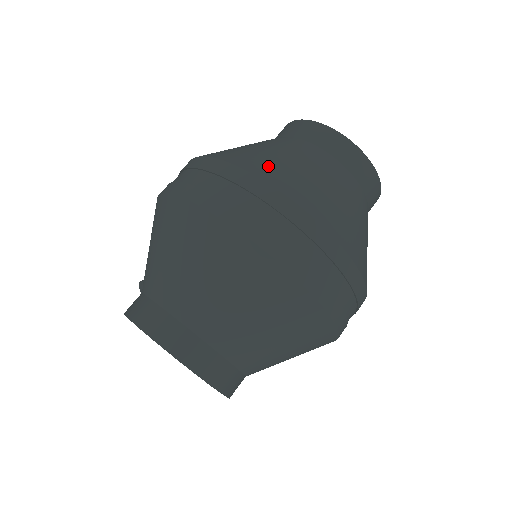
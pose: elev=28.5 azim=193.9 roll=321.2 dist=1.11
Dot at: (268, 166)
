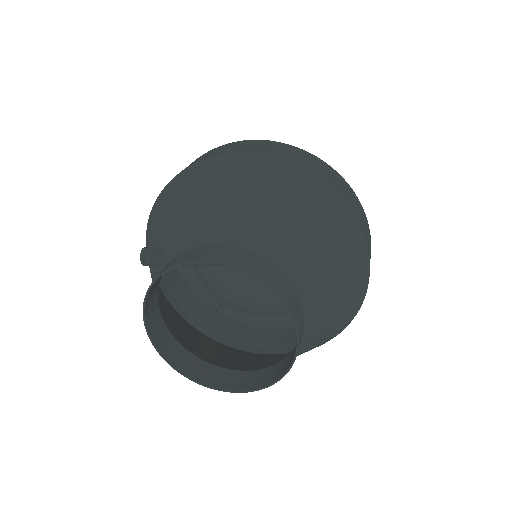
Dot at: occluded
